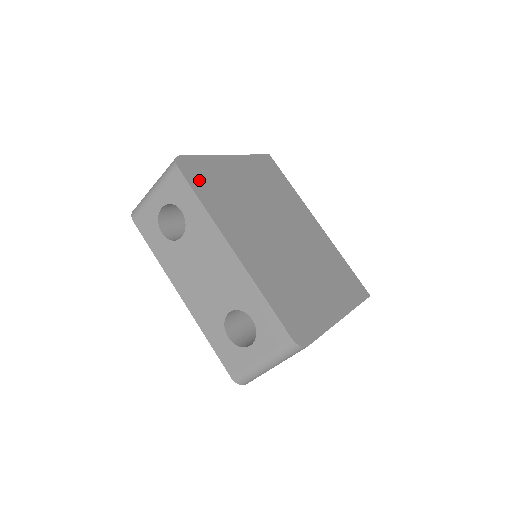
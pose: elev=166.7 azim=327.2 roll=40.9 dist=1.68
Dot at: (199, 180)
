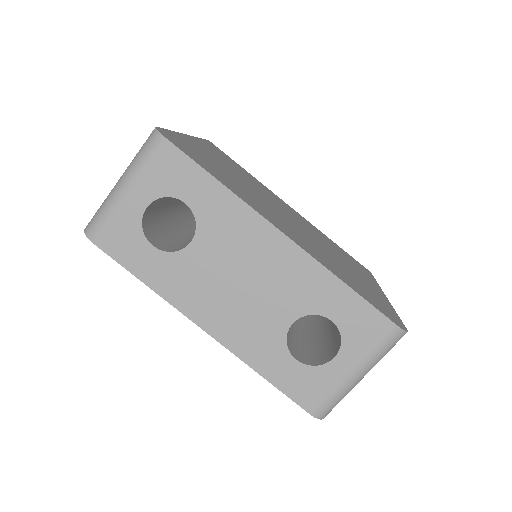
Dot at: (194, 156)
